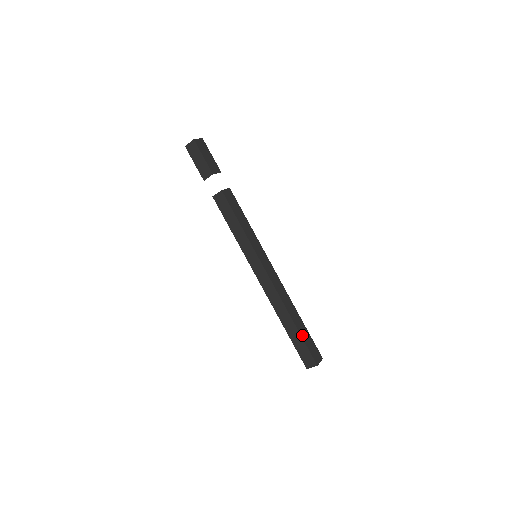
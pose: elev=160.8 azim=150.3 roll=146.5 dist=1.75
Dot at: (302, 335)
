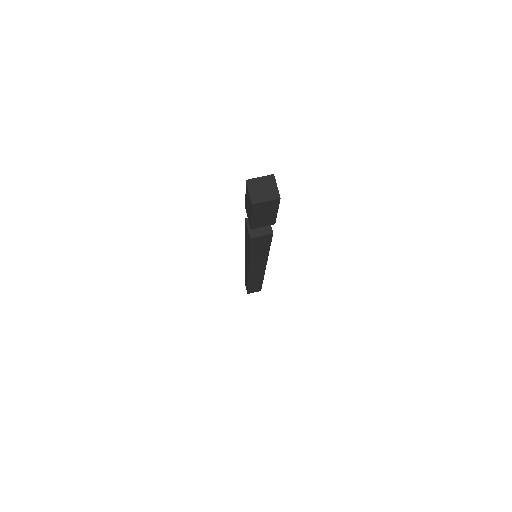
Dot at: (250, 287)
